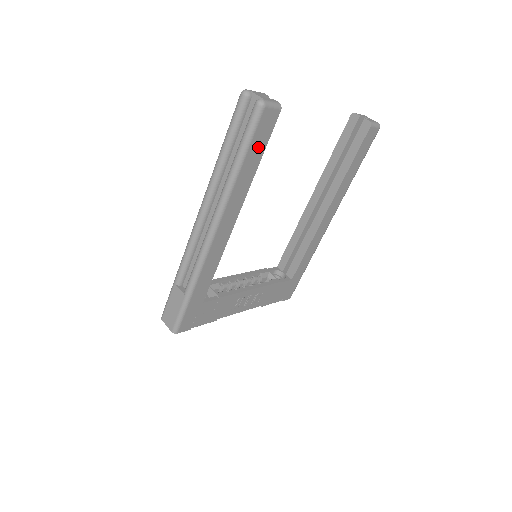
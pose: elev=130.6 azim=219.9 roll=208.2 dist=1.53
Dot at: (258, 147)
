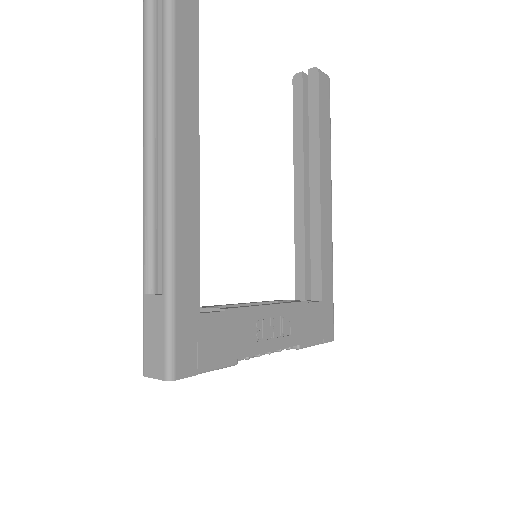
Dot at: (188, 33)
